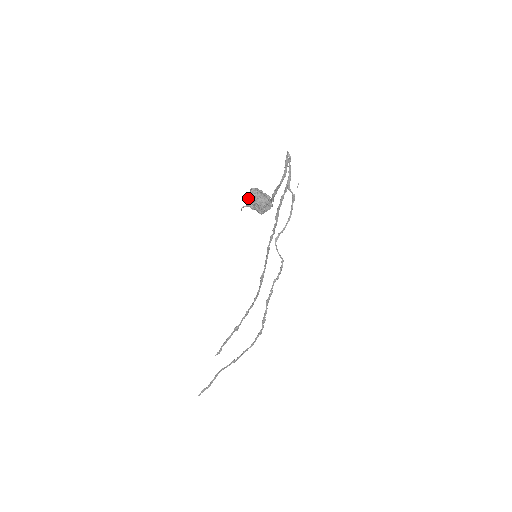
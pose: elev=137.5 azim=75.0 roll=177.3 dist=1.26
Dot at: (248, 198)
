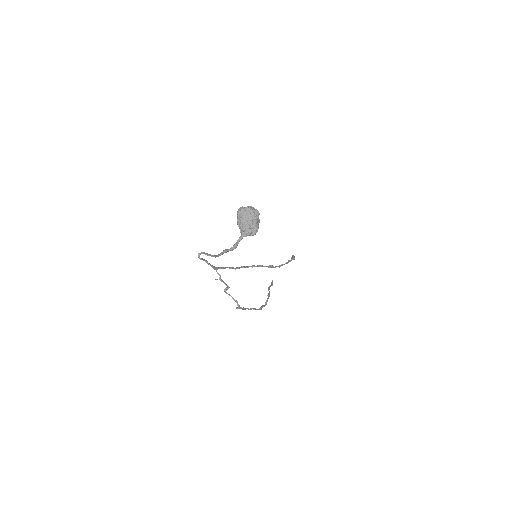
Dot at: occluded
